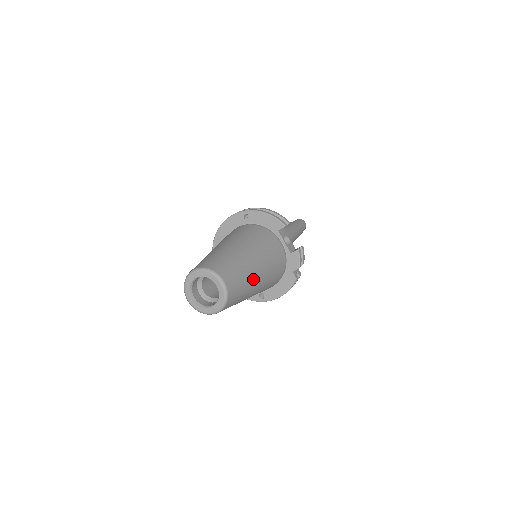
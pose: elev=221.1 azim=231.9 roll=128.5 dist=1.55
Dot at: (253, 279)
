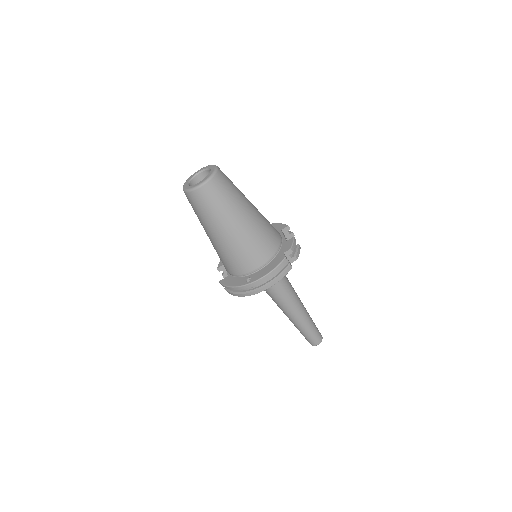
Dot at: (243, 202)
